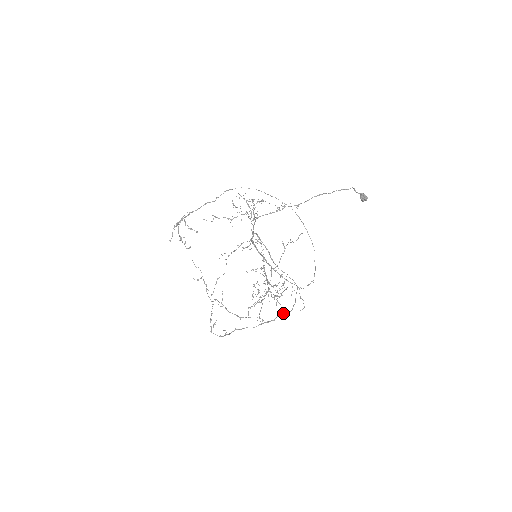
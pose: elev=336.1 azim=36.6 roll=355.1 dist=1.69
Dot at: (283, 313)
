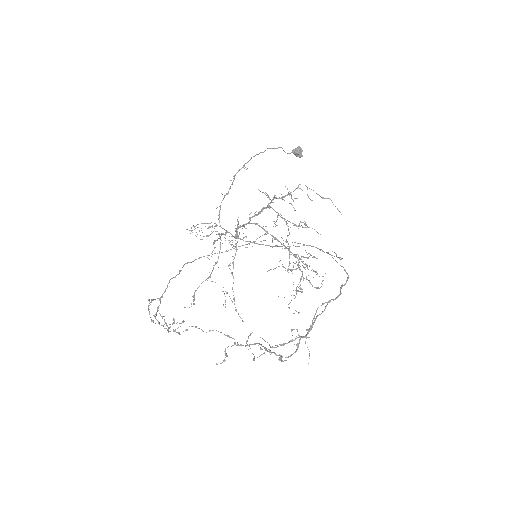
Dot at: (343, 285)
